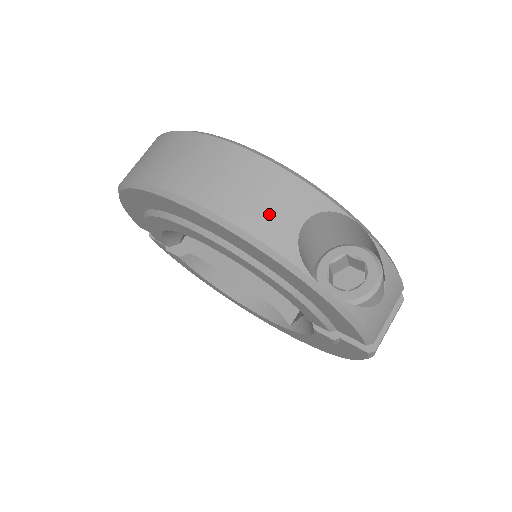
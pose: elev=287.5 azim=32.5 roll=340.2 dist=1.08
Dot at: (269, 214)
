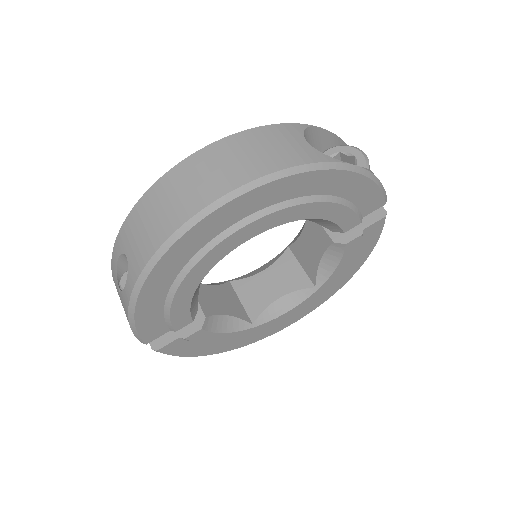
Dot at: (288, 150)
